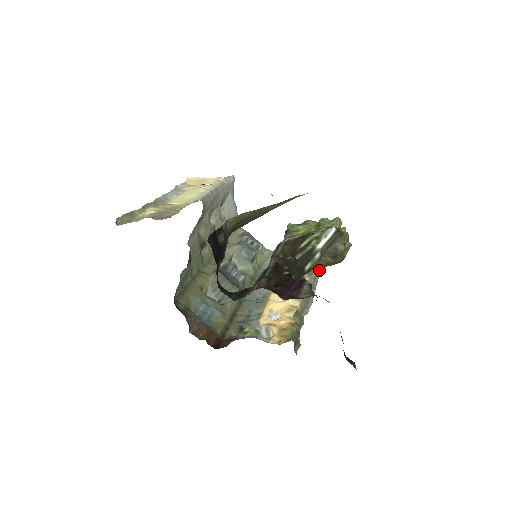
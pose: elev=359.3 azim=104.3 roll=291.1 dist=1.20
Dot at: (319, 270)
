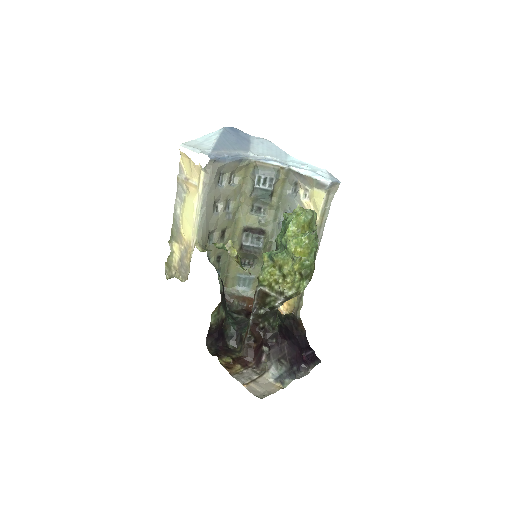
Dot at: (331, 195)
